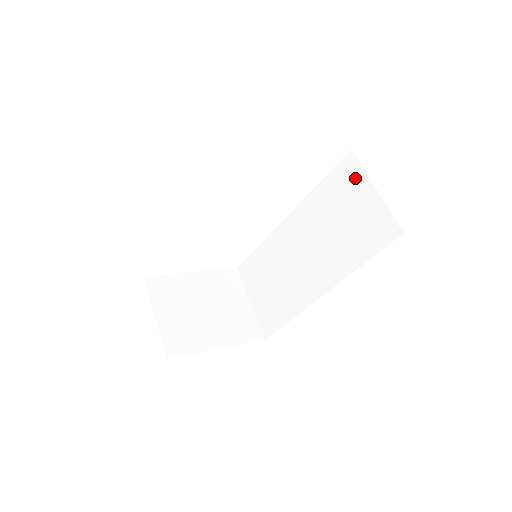
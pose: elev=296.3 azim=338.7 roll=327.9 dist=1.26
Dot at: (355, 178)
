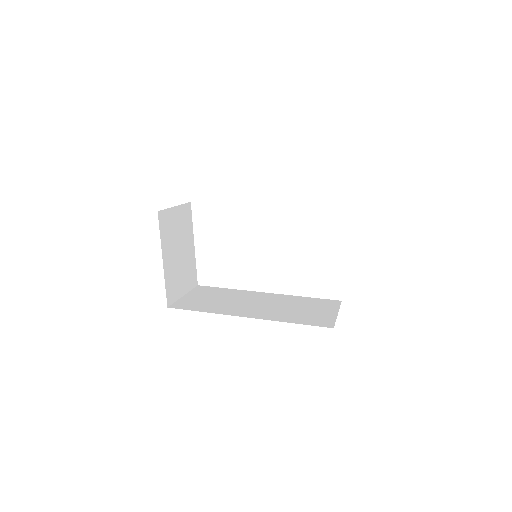
Dot at: (331, 306)
